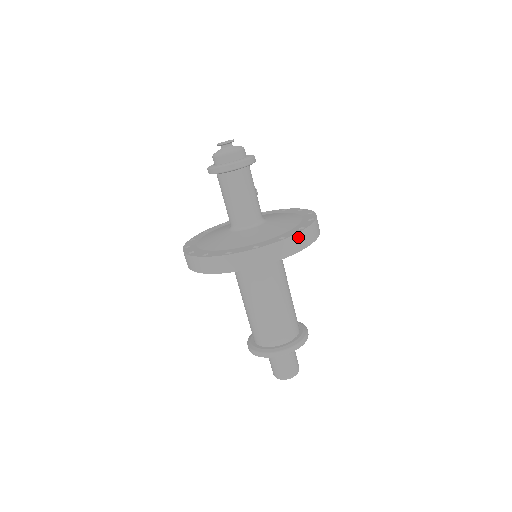
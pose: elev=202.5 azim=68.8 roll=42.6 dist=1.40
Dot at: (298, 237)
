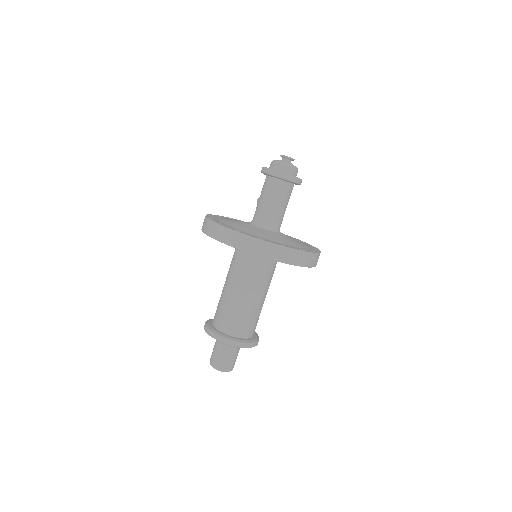
Dot at: (319, 255)
